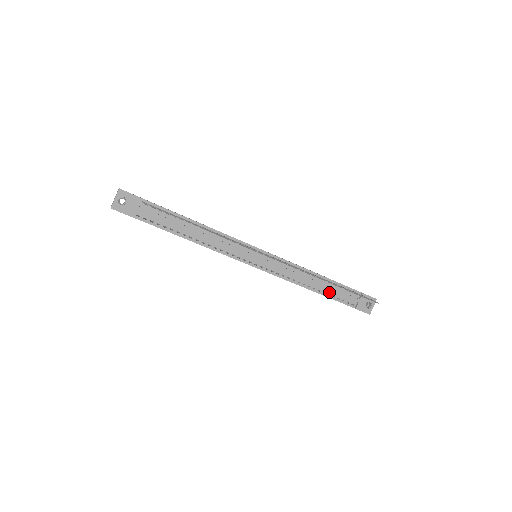
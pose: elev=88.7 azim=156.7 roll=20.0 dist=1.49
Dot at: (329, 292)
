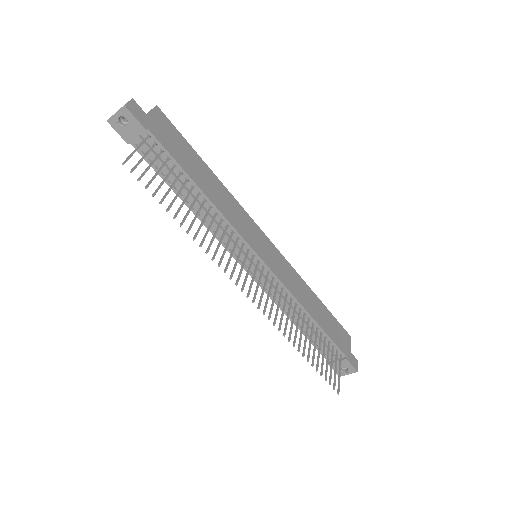
Dot at: occluded
